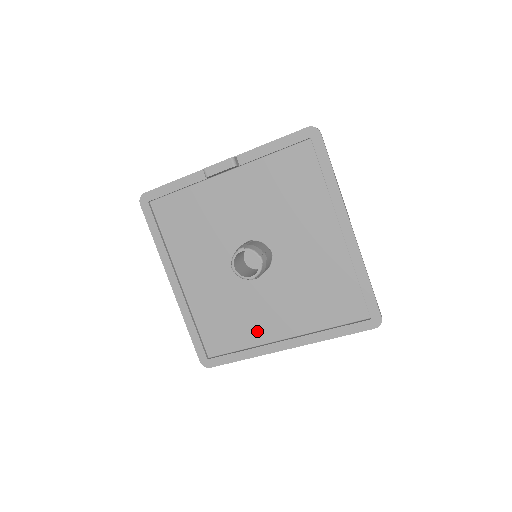
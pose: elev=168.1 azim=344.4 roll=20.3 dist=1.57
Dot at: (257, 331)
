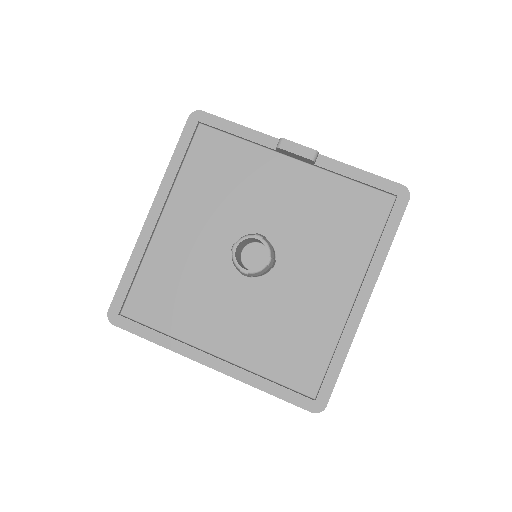
Dot at: (194, 326)
